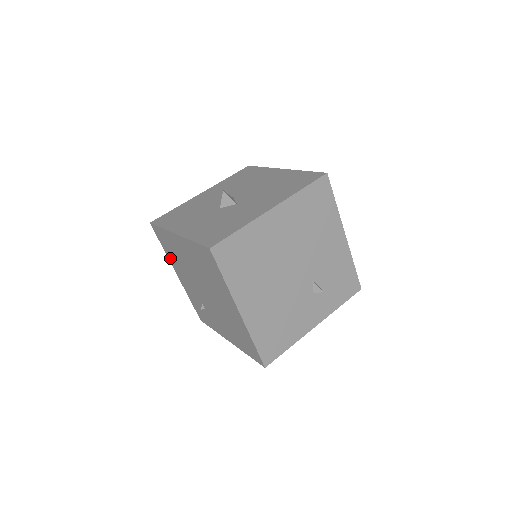
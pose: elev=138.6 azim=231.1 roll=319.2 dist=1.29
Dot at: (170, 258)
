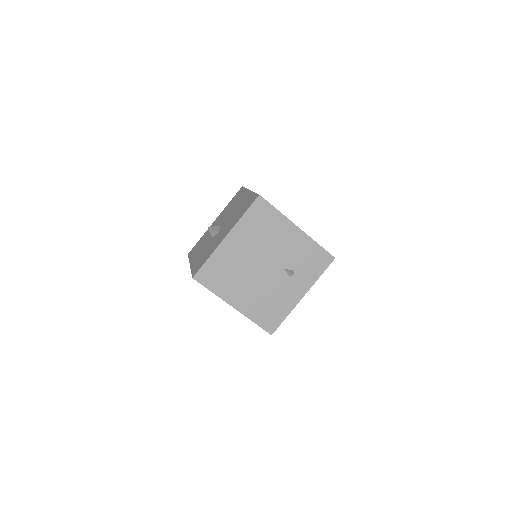
Dot at: occluded
